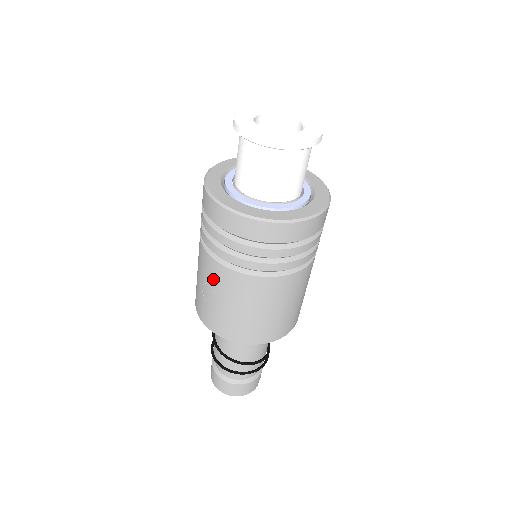
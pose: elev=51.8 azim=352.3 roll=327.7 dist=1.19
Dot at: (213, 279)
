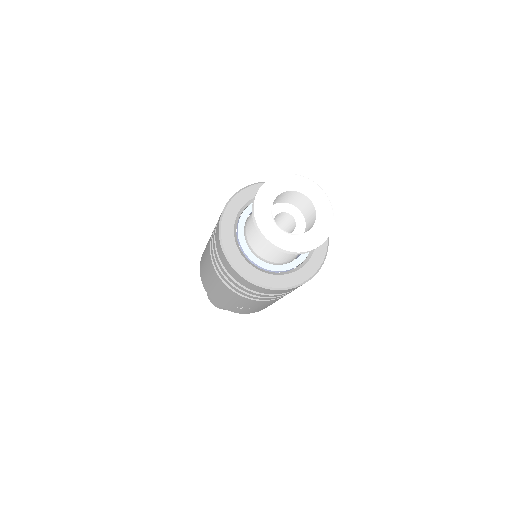
Dot at: (249, 304)
